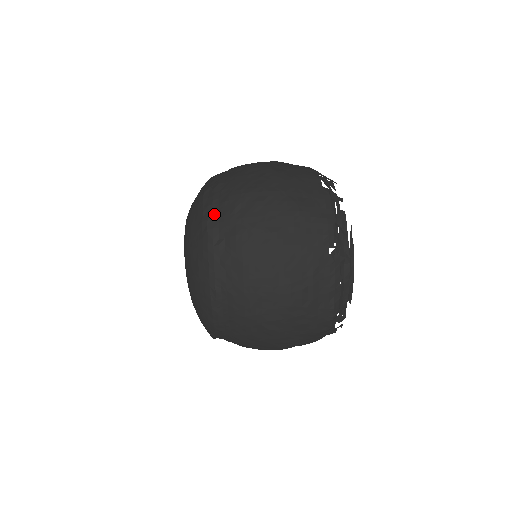
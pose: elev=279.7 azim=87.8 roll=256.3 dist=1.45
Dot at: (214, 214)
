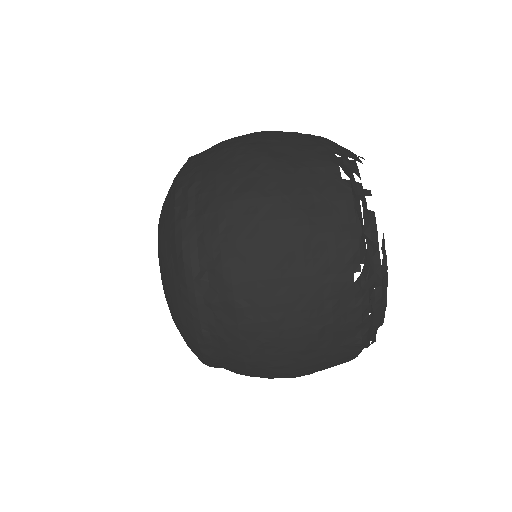
Dot at: (190, 233)
